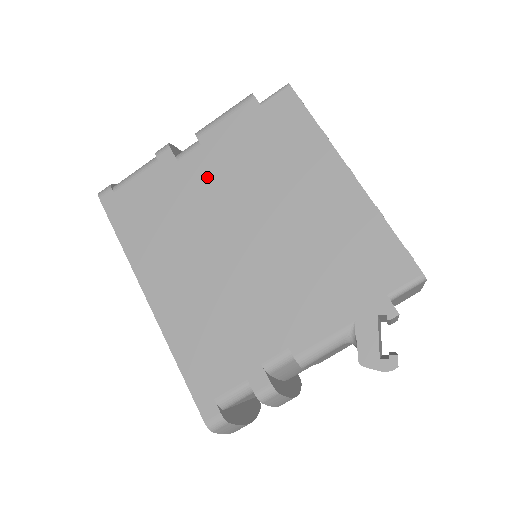
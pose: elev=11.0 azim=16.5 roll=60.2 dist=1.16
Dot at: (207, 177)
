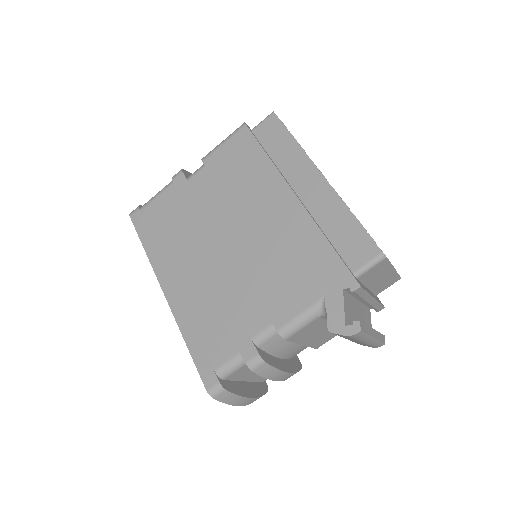
Dot at: (210, 191)
